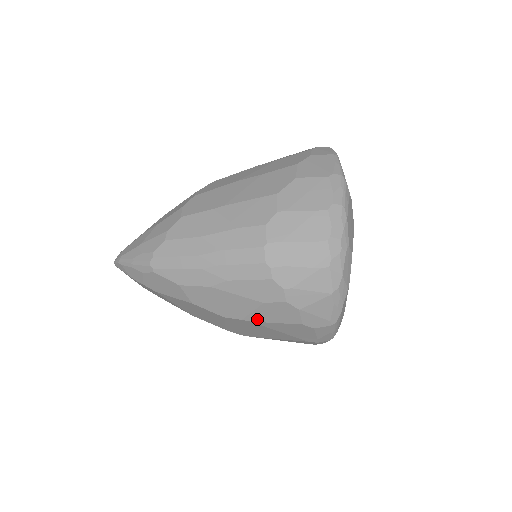
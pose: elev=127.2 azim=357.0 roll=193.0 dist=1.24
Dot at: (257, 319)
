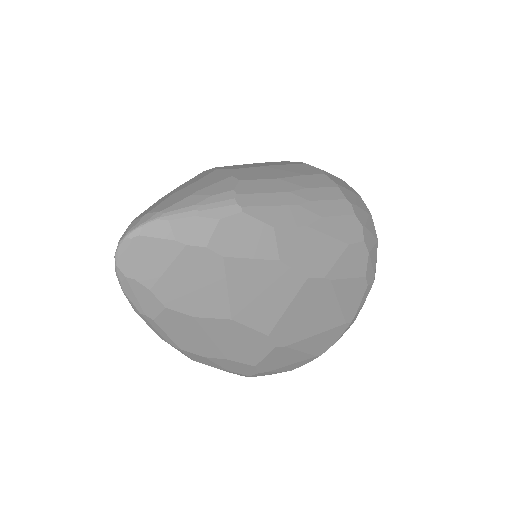
Dot at: (336, 274)
